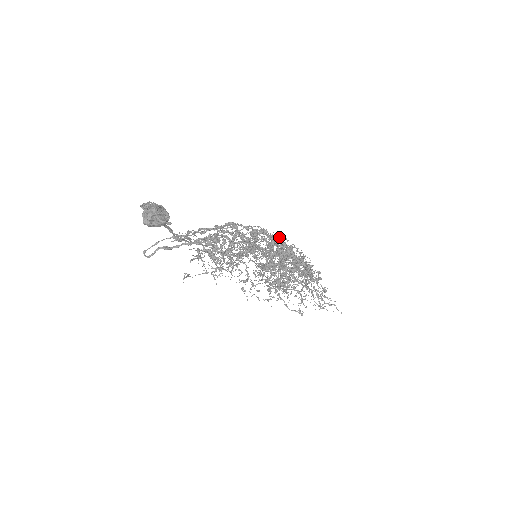
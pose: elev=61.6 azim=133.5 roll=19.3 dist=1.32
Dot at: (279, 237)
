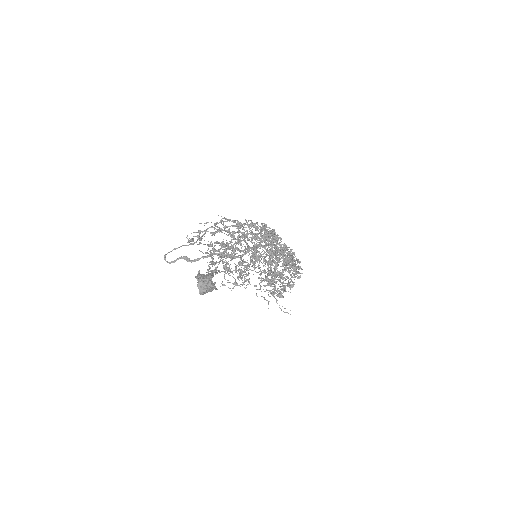
Dot at: (276, 239)
